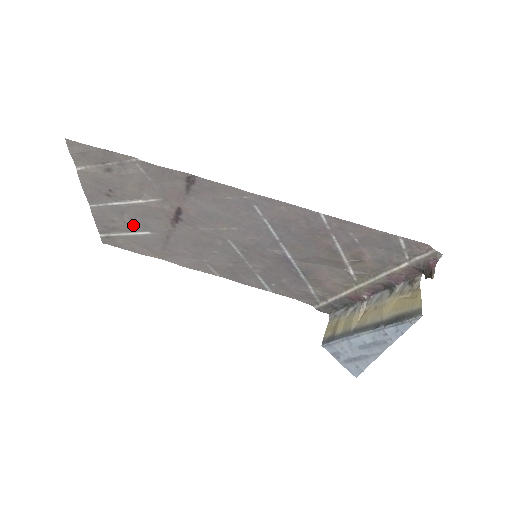
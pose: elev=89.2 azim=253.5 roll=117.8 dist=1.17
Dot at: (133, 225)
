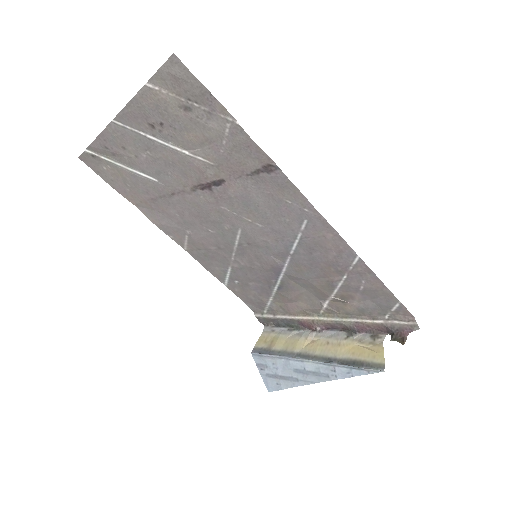
Dot at: (144, 164)
